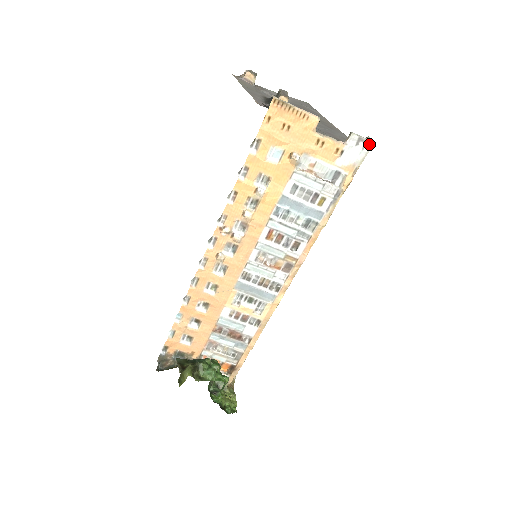
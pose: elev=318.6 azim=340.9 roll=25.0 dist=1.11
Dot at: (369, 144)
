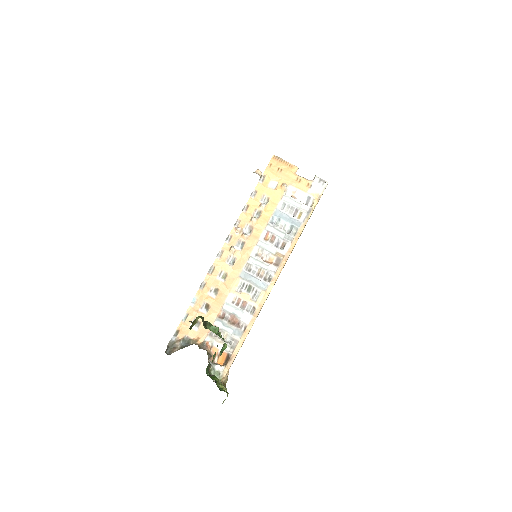
Dot at: (326, 182)
